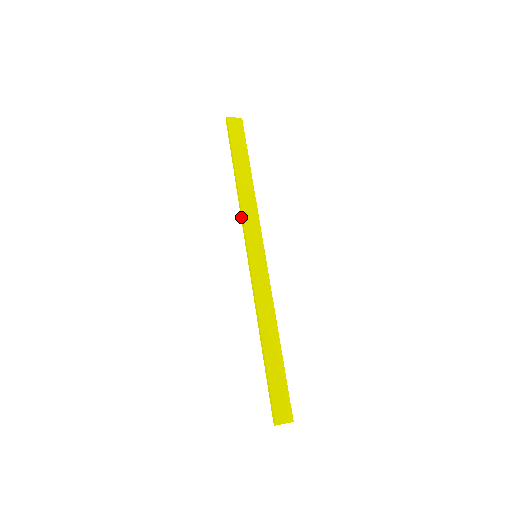
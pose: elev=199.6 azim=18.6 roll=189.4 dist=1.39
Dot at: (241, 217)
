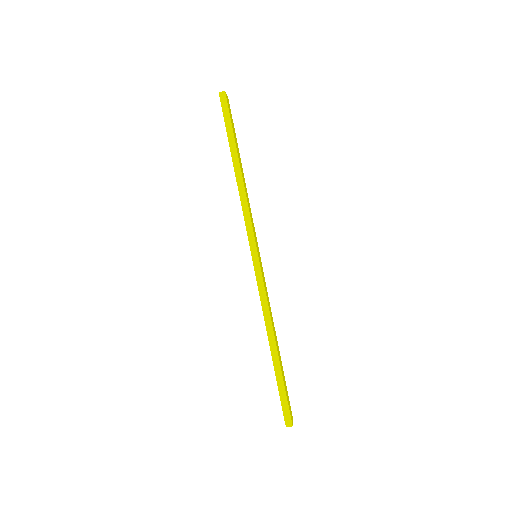
Dot at: (246, 211)
